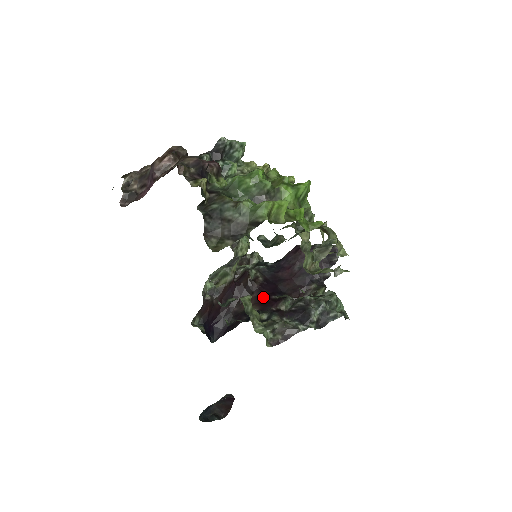
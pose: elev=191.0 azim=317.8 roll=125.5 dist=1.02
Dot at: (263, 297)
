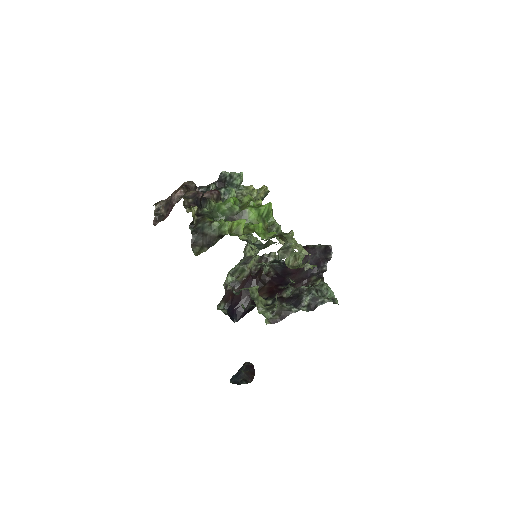
Dot at: (272, 287)
